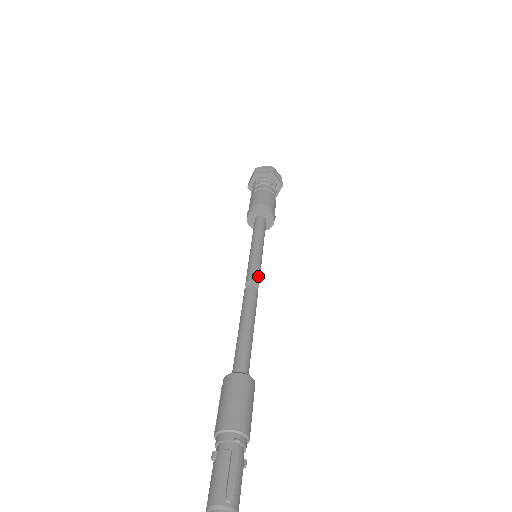
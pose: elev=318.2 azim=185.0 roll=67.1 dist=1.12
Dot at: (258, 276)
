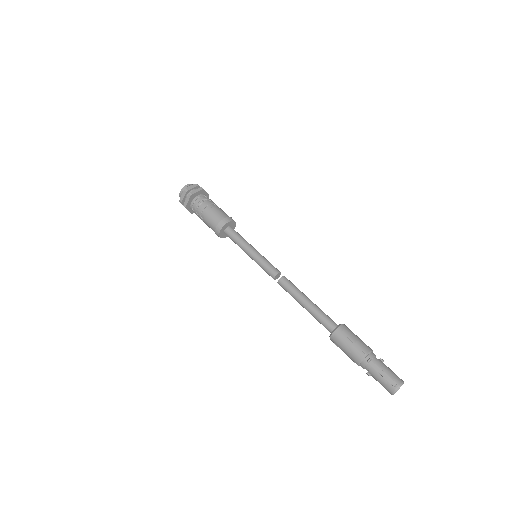
Dot at: (273, 269)
